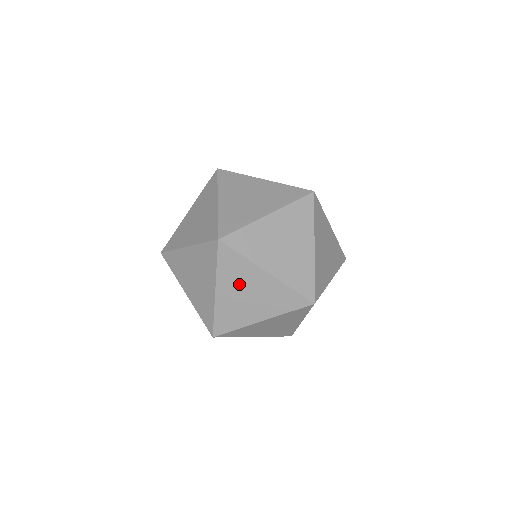
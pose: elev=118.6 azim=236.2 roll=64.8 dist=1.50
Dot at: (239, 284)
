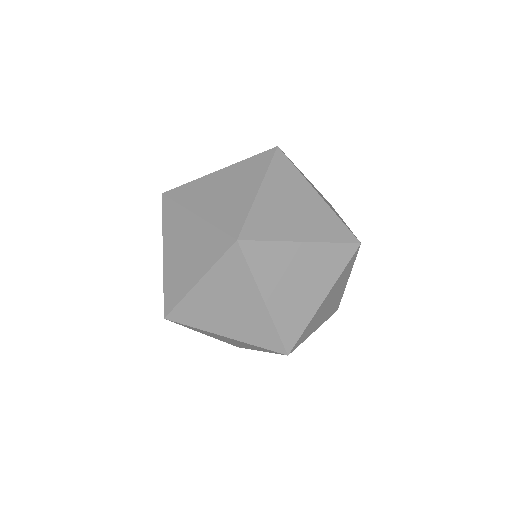
Dot at: (283, 275)
